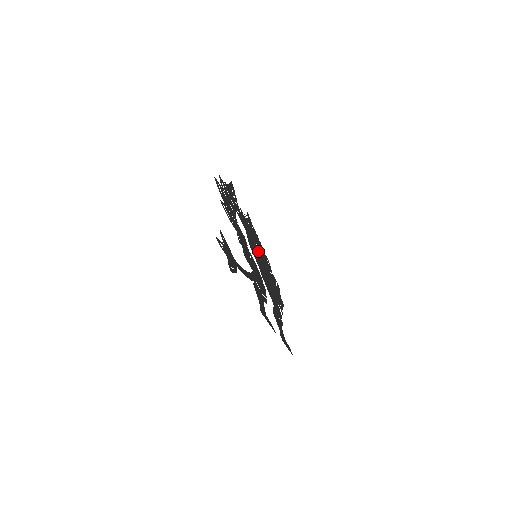
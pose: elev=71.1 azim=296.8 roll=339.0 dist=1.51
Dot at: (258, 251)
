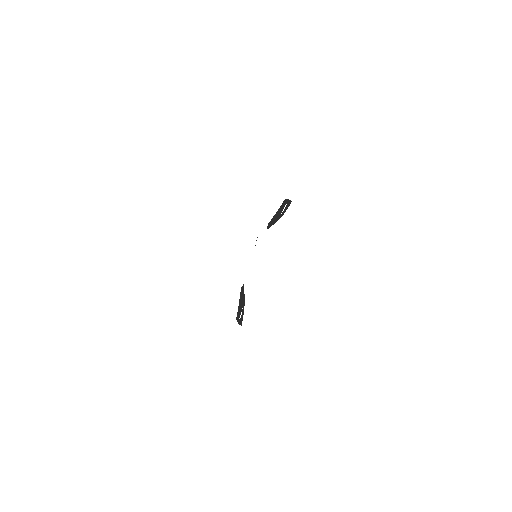
Dot at: occluded
